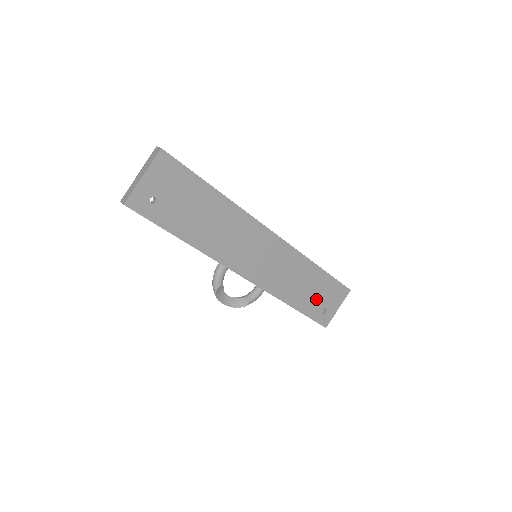
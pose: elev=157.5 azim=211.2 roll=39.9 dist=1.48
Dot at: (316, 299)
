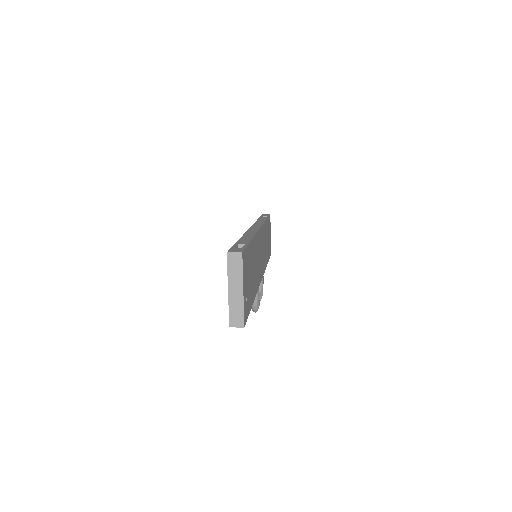
Dot at: (268, 243)
